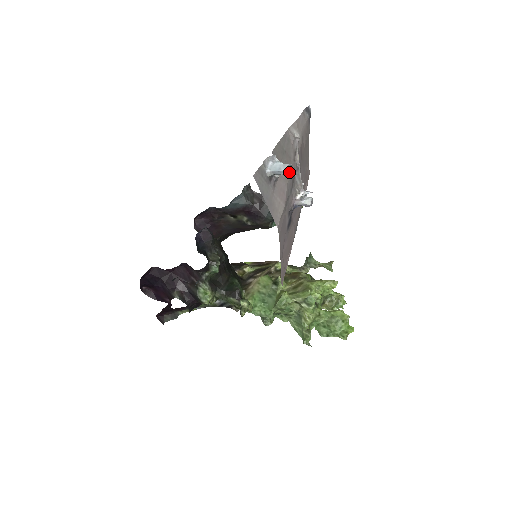
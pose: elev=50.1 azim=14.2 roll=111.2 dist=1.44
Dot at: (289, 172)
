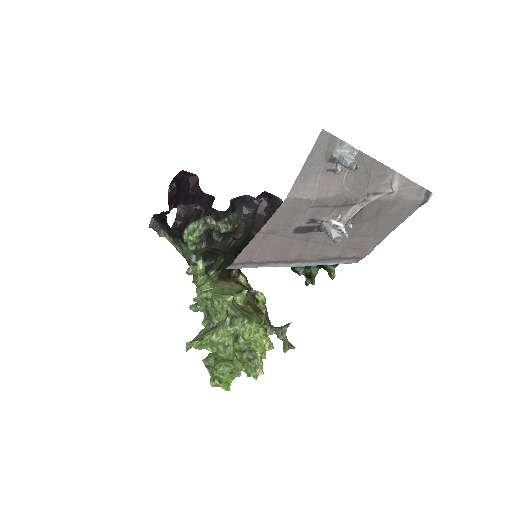
Dot at: (349, 167)
